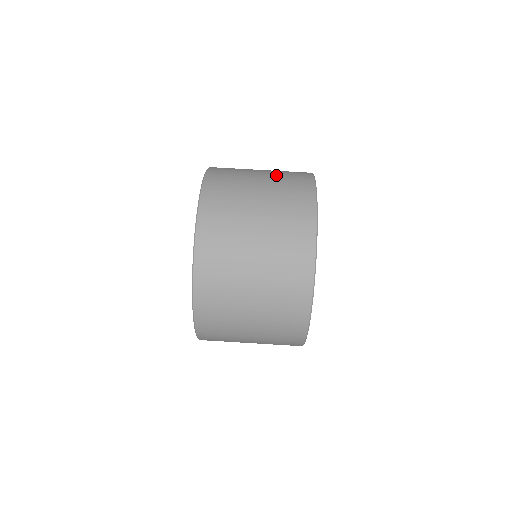
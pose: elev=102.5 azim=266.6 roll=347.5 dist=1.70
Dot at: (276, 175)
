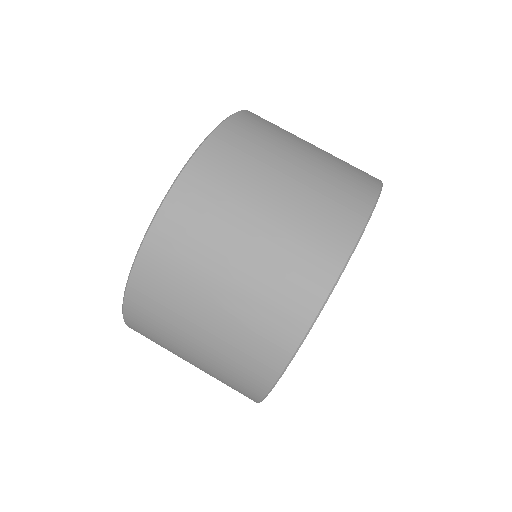
Dot at: occluded
